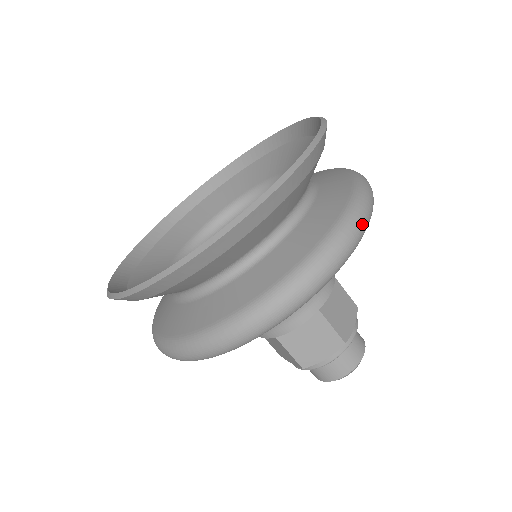
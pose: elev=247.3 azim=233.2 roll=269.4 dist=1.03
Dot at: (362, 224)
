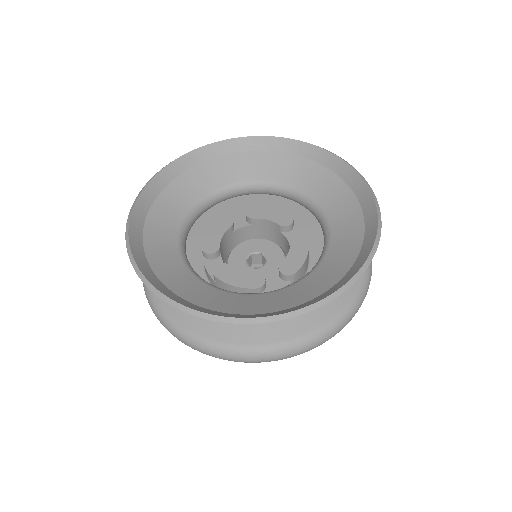
Dot at: occluded
